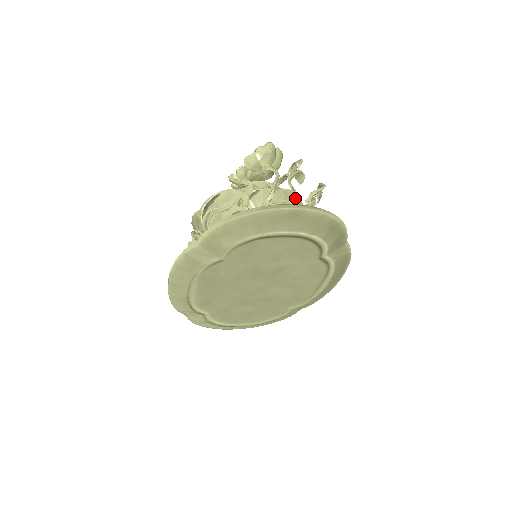
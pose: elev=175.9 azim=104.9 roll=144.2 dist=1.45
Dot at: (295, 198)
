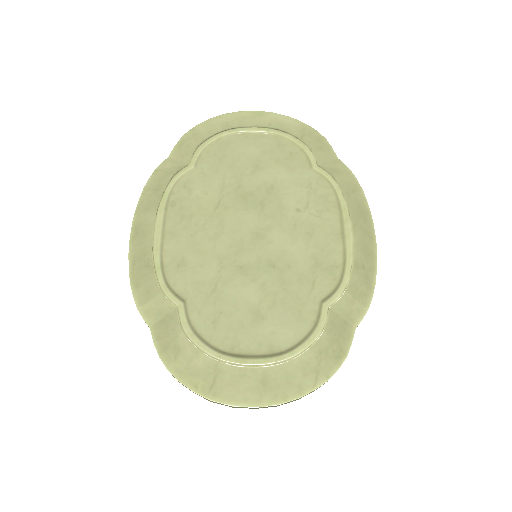
Dot at: occluded
